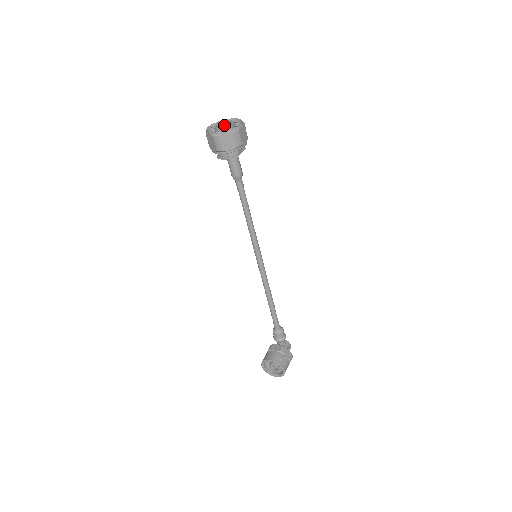
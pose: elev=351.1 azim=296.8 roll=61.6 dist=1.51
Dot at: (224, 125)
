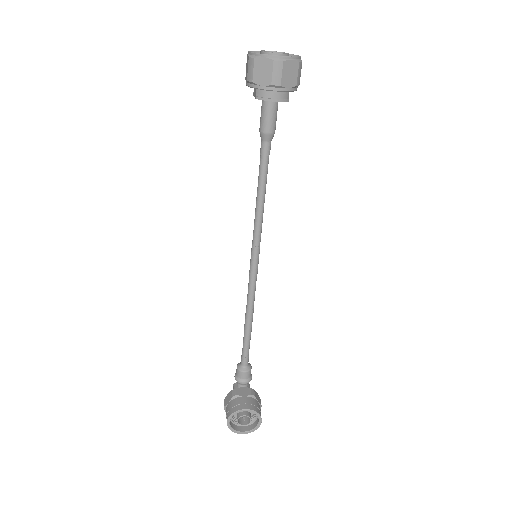
Dot at: occluded
